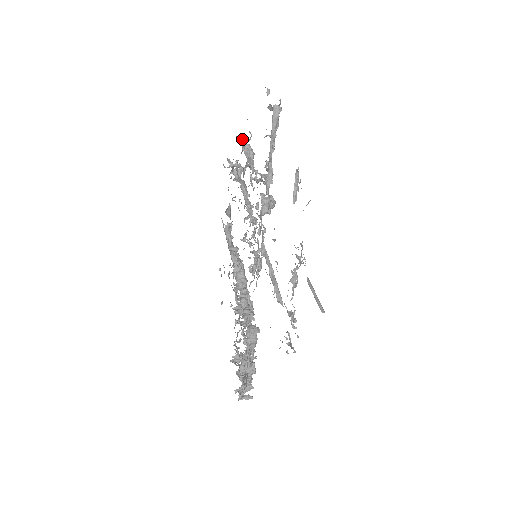
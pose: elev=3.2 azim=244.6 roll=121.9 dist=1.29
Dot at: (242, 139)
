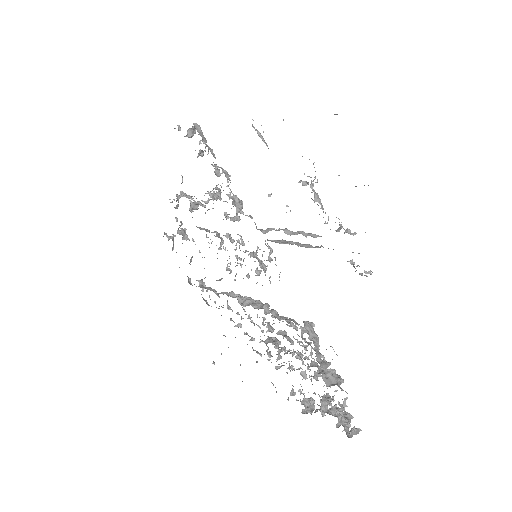
Dot at: occluded
